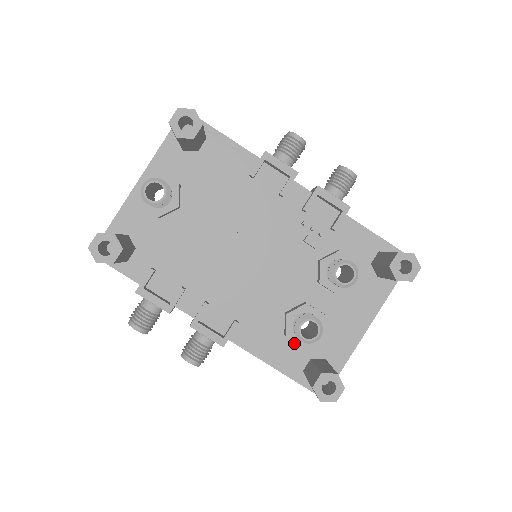
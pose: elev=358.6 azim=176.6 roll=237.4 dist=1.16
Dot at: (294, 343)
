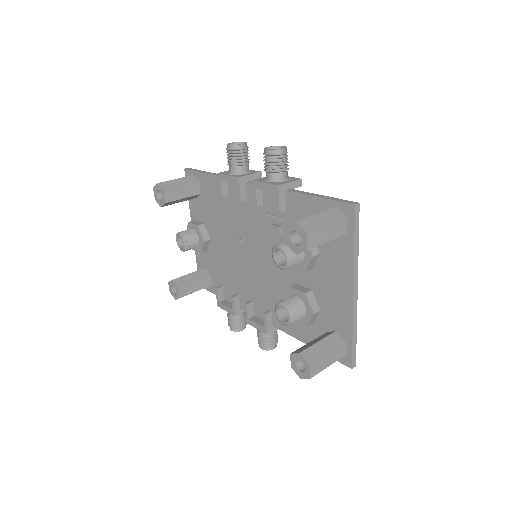
Dot at: occluded
